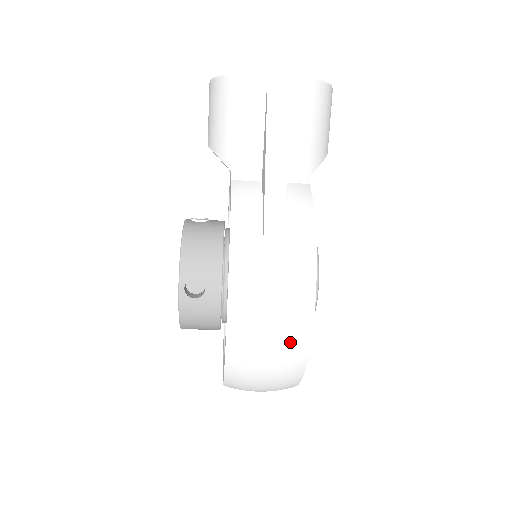
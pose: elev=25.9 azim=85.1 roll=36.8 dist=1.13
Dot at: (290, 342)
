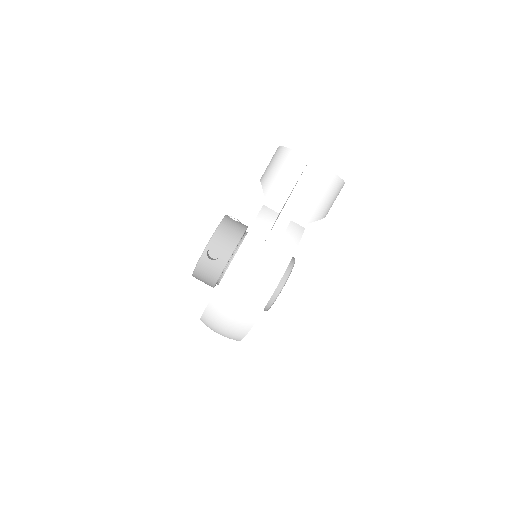
Dot at: (251, 305)
